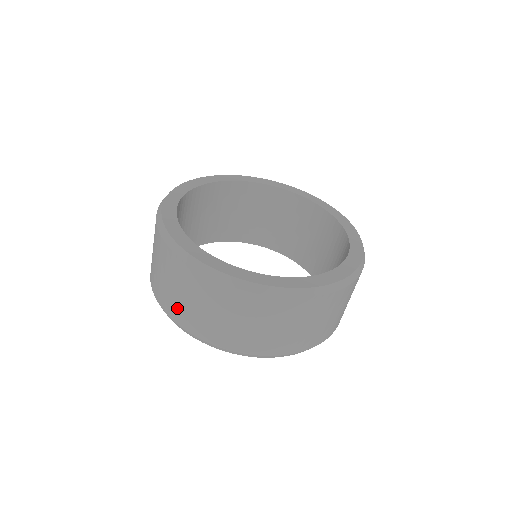
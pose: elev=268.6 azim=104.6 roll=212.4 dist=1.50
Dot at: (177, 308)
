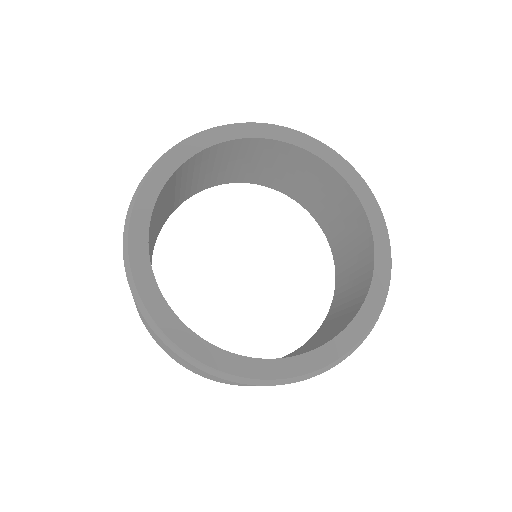
Dot at: (148, 330)
